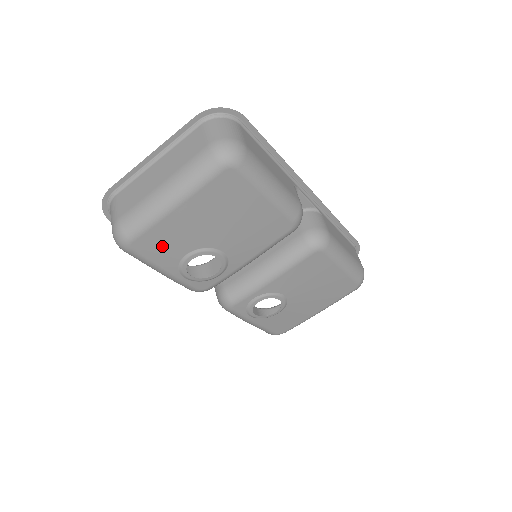
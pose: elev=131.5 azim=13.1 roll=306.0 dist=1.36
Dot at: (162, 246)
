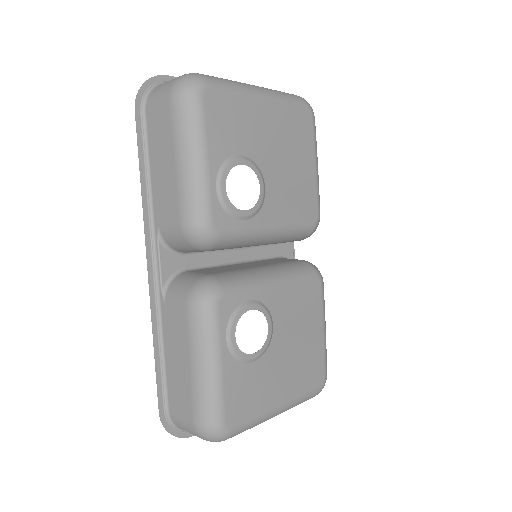
Dot at: (228, 122)
